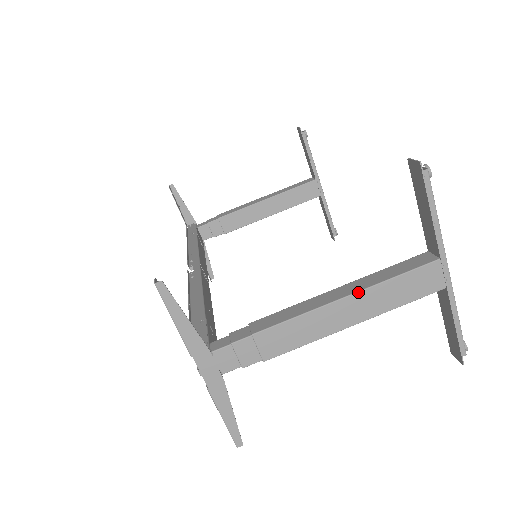
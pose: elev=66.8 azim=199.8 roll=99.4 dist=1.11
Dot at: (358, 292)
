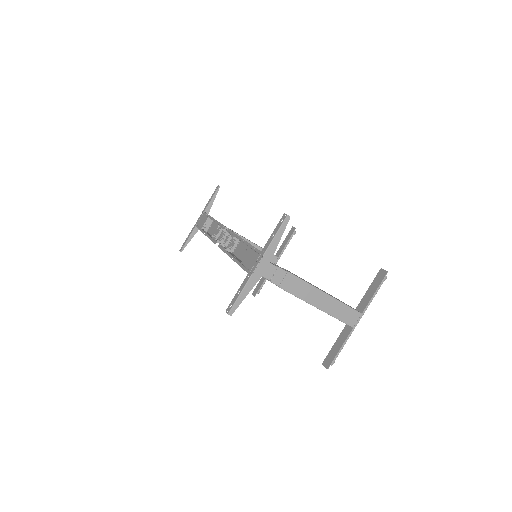
Dot at: (331, 296)
